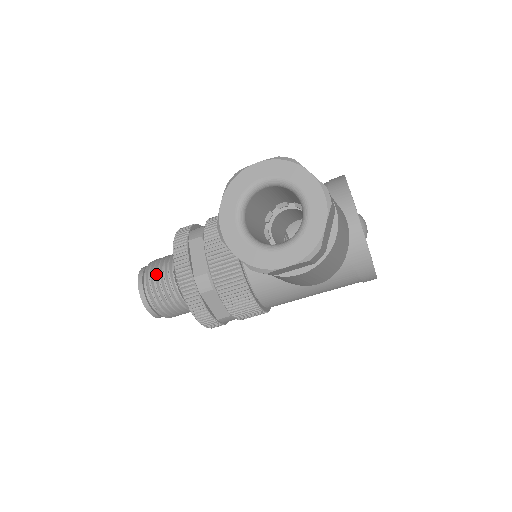
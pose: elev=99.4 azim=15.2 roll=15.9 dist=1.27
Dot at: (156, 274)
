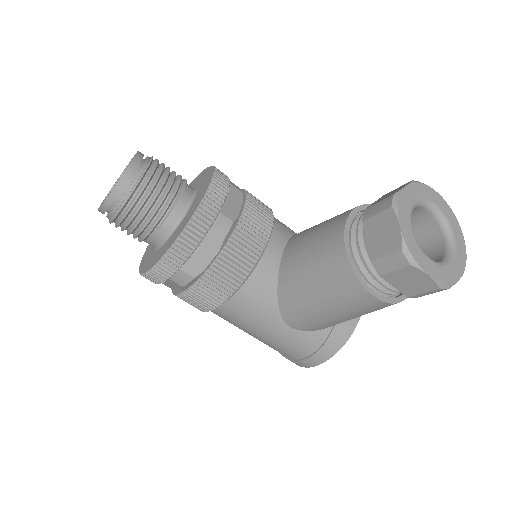
Dot at: (163, 171)
